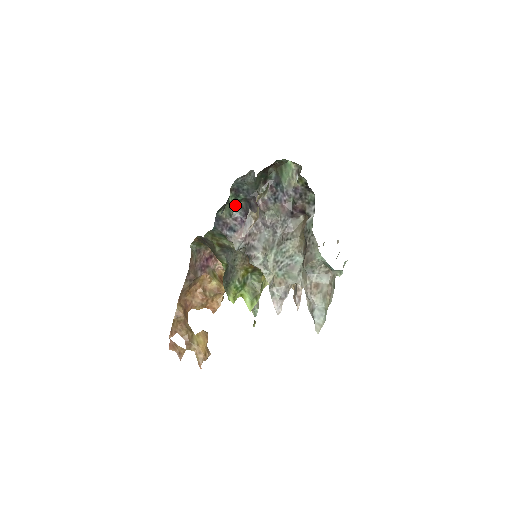
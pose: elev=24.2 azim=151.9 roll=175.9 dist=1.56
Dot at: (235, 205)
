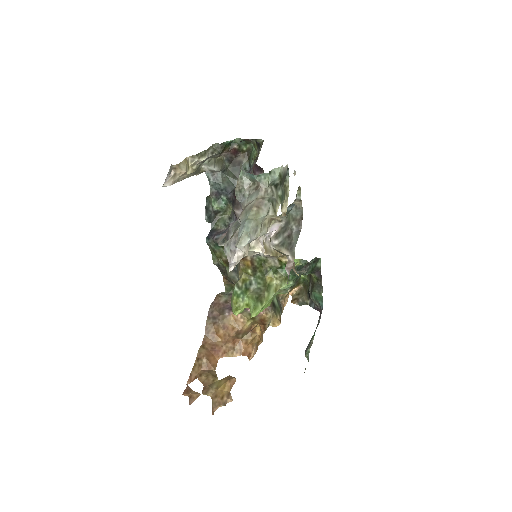
Dot at: (230, 216)
